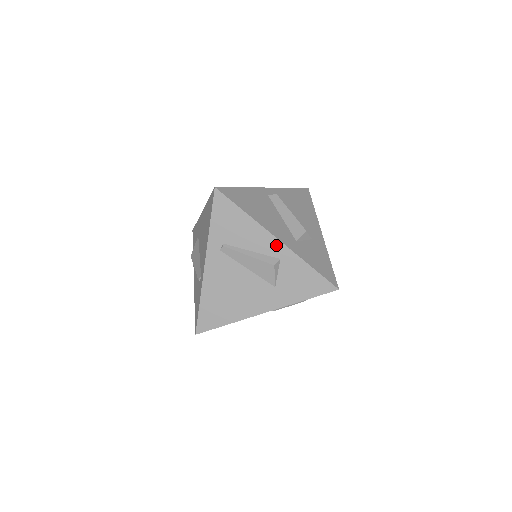
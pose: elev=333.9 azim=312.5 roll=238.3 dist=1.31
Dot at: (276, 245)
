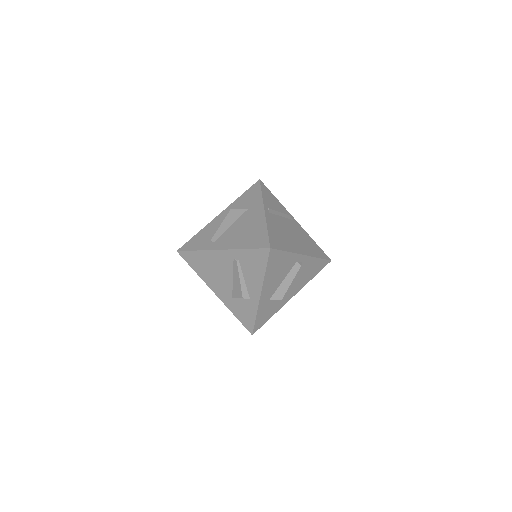
Dot at: (256, 295)
